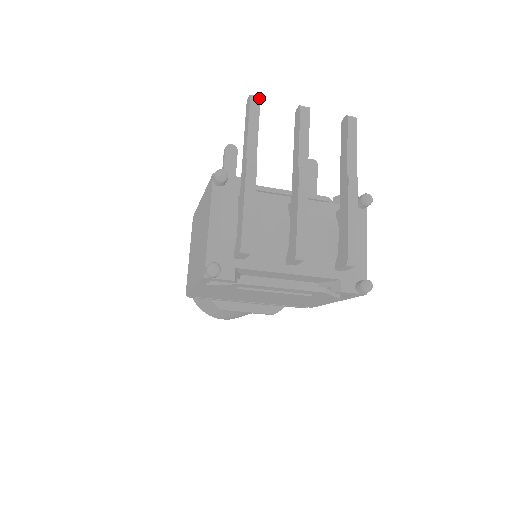
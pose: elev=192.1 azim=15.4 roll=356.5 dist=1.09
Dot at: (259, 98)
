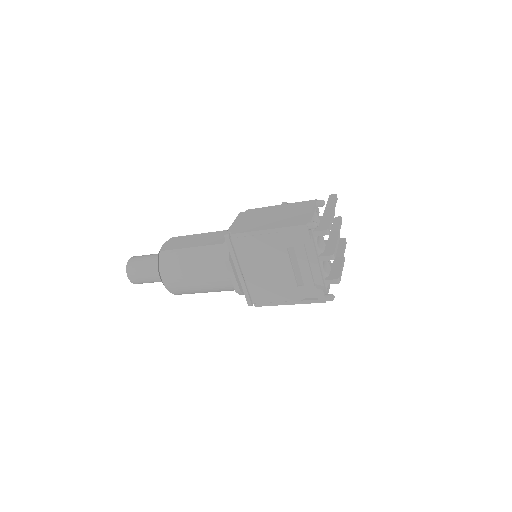
Dot at: occluded
